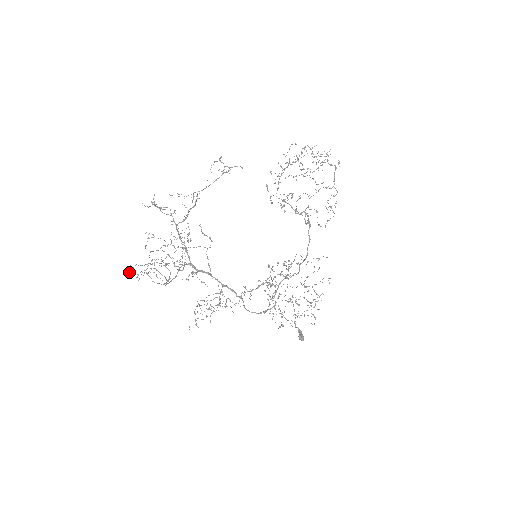
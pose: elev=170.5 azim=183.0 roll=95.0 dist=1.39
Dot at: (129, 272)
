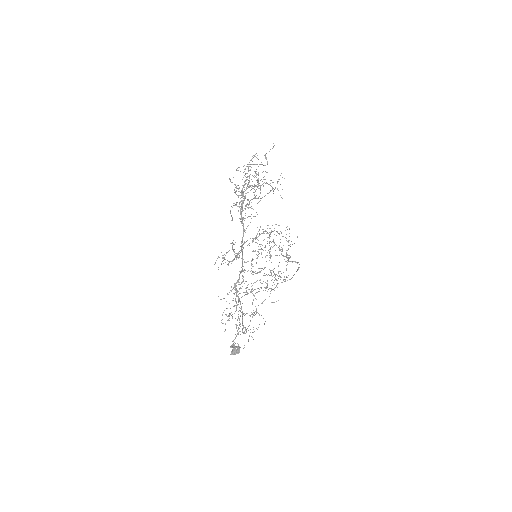
Dot at: occluded
